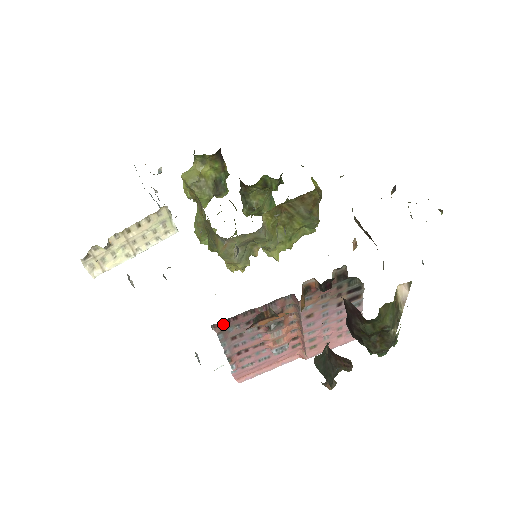
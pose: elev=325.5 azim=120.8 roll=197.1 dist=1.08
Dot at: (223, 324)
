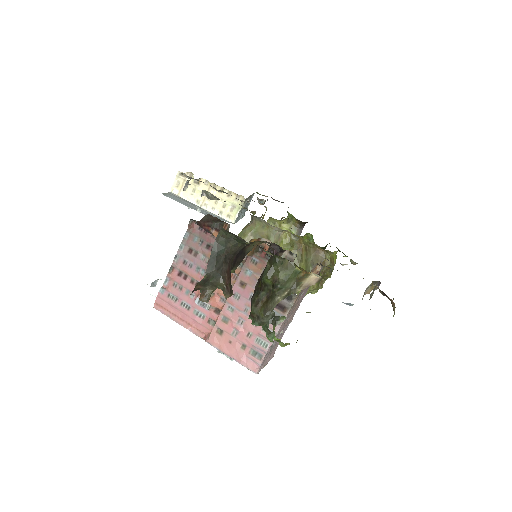
Dot at: (197, 227)
